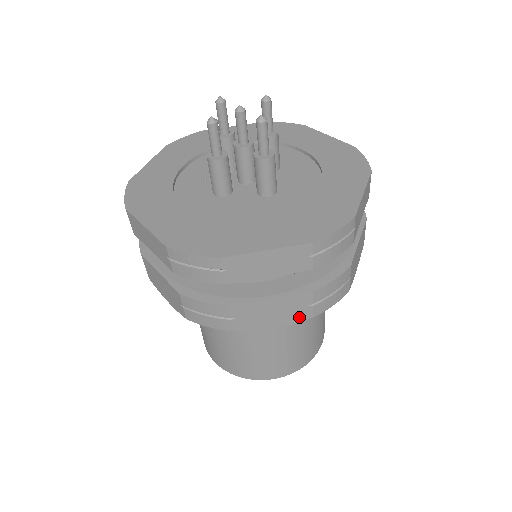
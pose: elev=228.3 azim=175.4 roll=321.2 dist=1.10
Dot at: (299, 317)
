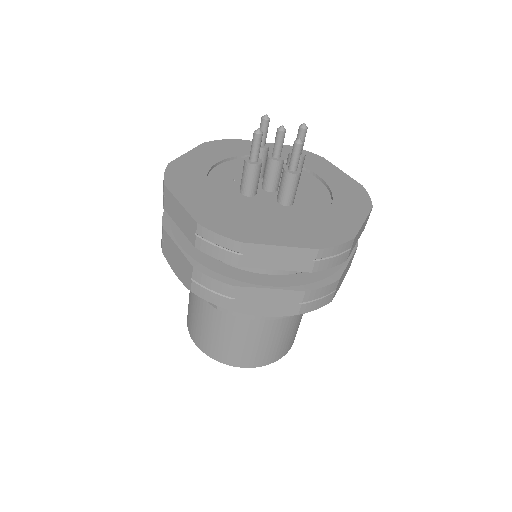
Dot at: (287, 311)
